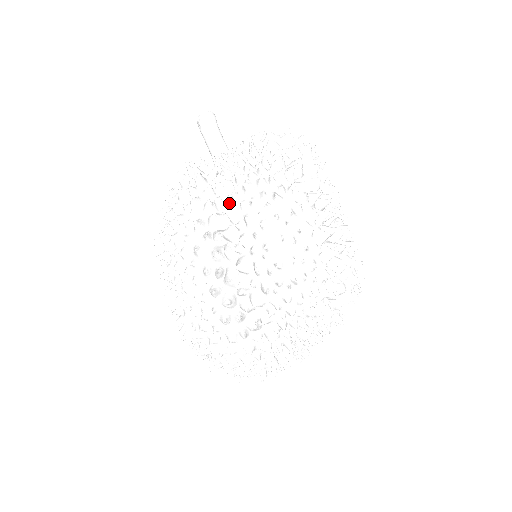
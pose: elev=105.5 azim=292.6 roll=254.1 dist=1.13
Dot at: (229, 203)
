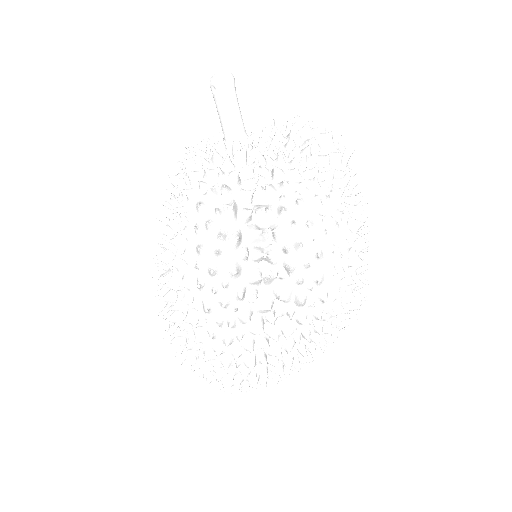
Dot at: (273, 217)
